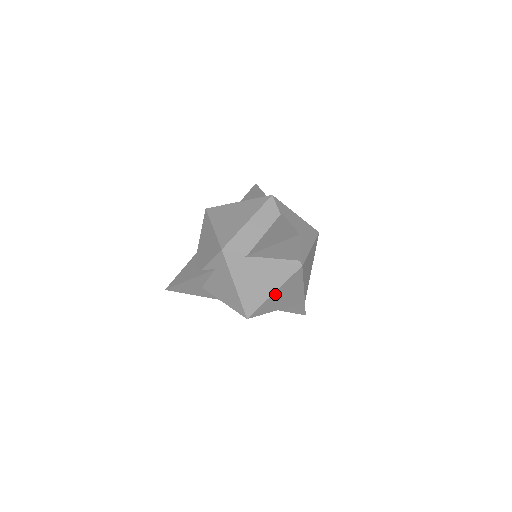
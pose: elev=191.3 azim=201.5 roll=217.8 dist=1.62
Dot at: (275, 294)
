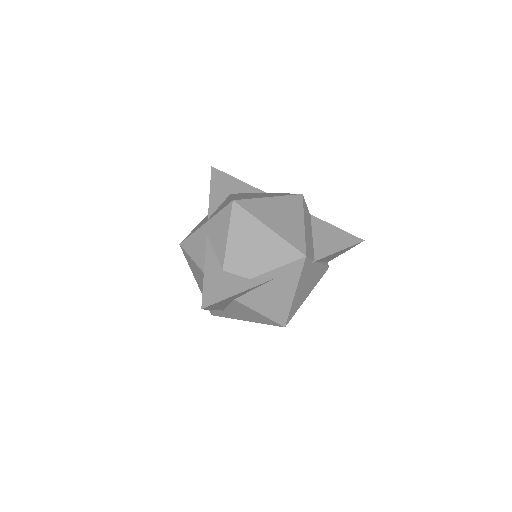
Dot at: occluded
